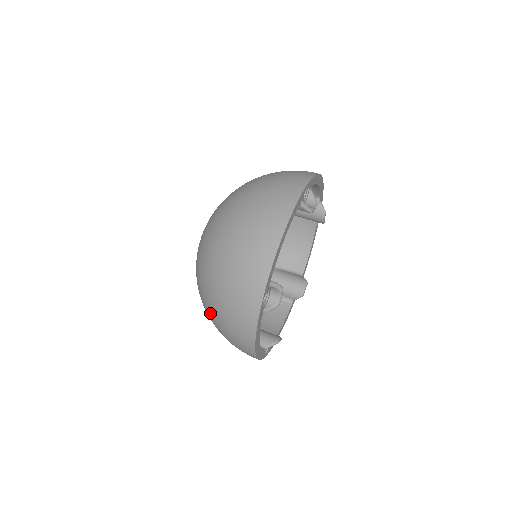
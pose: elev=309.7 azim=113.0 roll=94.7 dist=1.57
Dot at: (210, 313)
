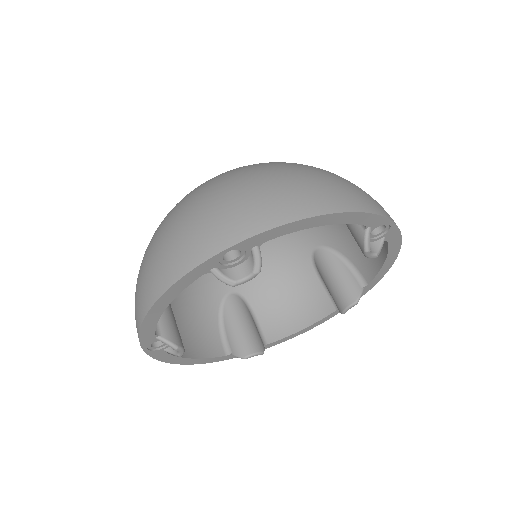
Dot at: occluded
